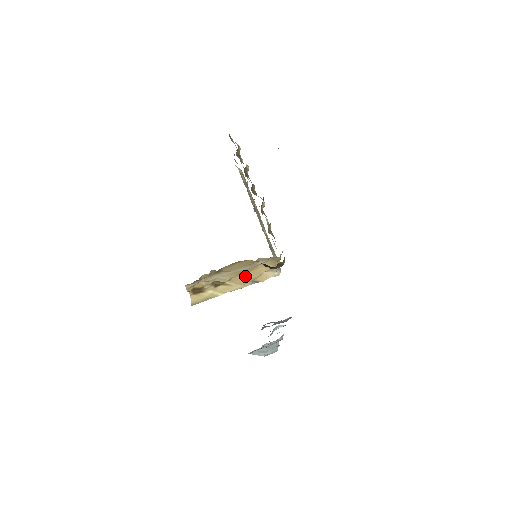
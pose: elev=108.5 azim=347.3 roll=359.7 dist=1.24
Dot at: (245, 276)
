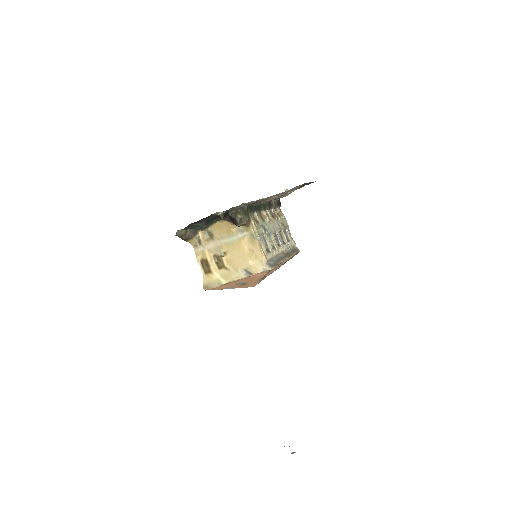
Dot at: (237, 258)
